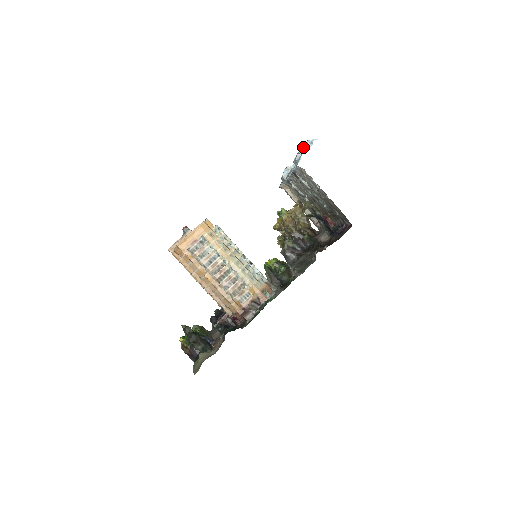
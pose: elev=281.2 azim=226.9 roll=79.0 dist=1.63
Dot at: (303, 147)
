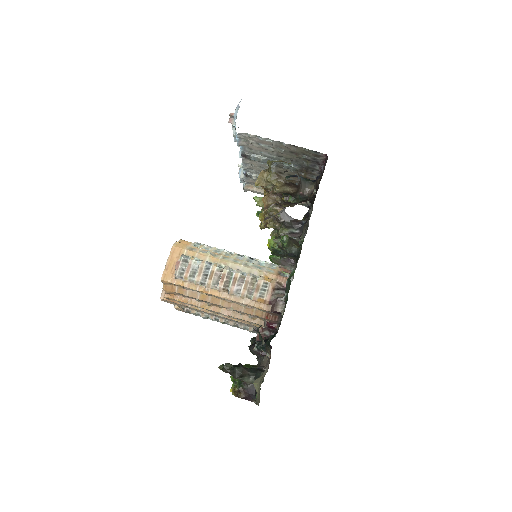
Dot at: (233, 119)
